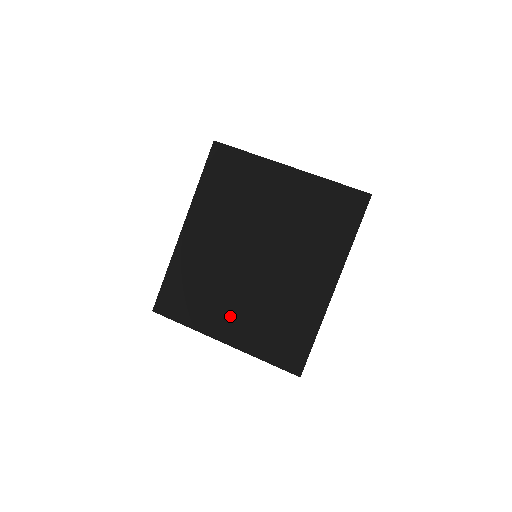
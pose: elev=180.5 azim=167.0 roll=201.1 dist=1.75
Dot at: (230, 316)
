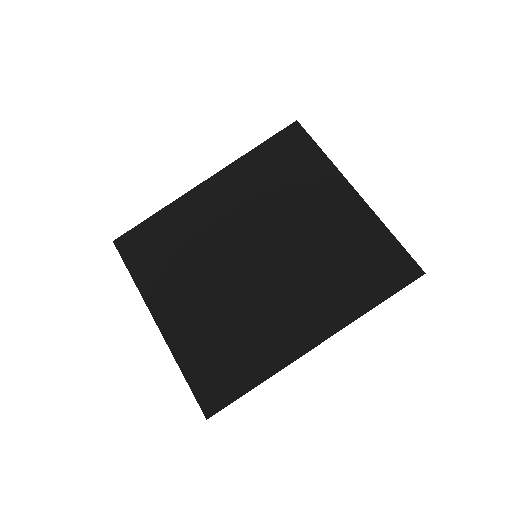
Dot at: (184, 299)
